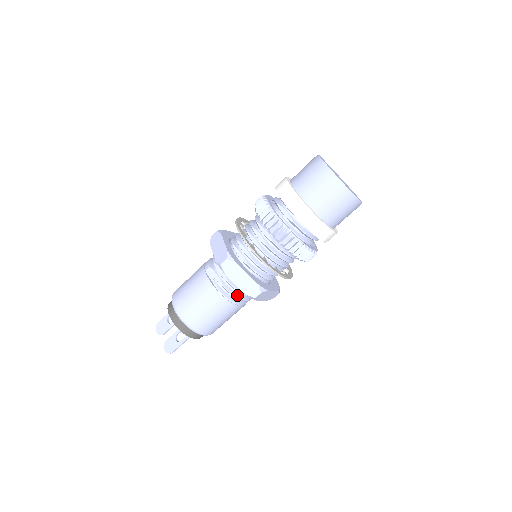
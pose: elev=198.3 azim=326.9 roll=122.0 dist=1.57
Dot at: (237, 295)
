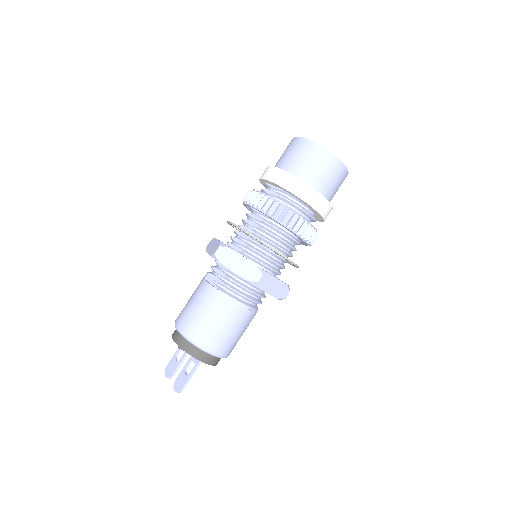
Dot at: (240, 292)
